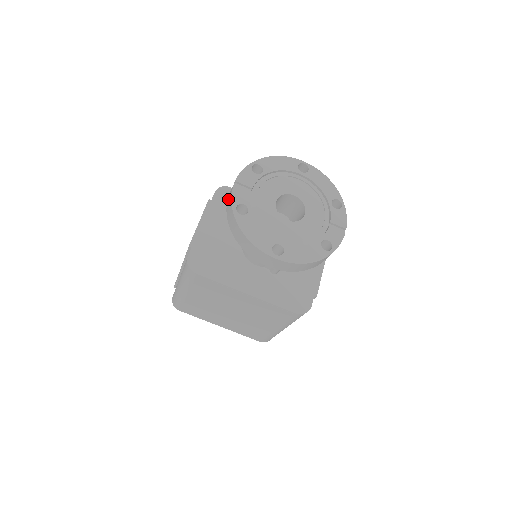
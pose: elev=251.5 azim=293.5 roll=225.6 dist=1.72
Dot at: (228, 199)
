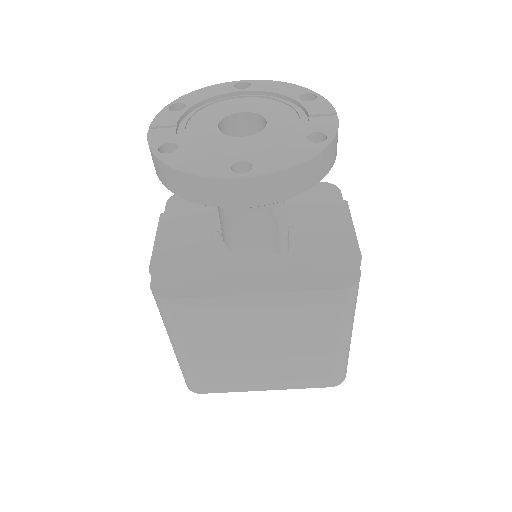
Dot at: occluded
